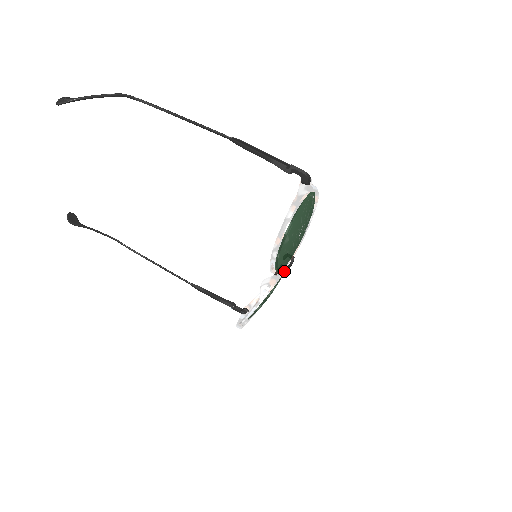
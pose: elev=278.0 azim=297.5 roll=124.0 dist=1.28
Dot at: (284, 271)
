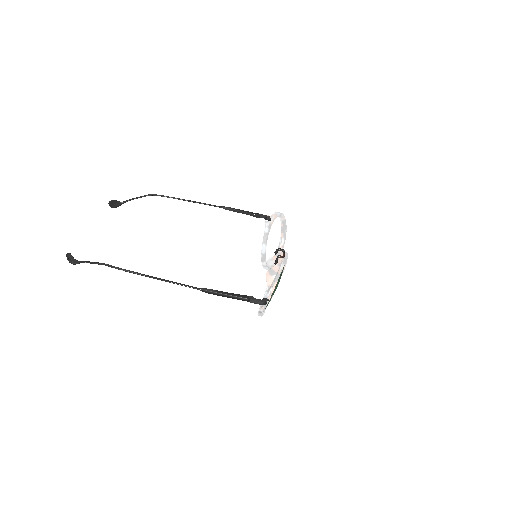
Dot at: (286, 225)
